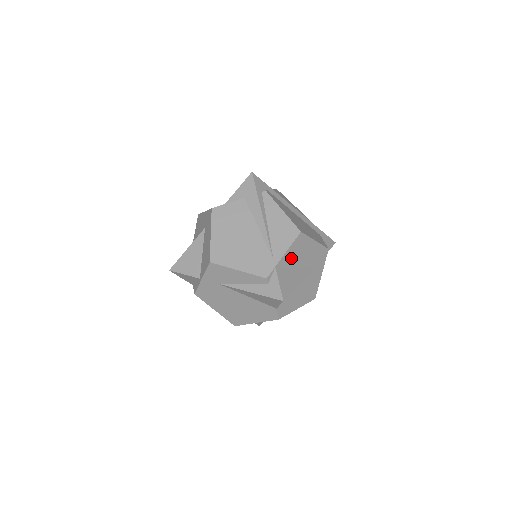
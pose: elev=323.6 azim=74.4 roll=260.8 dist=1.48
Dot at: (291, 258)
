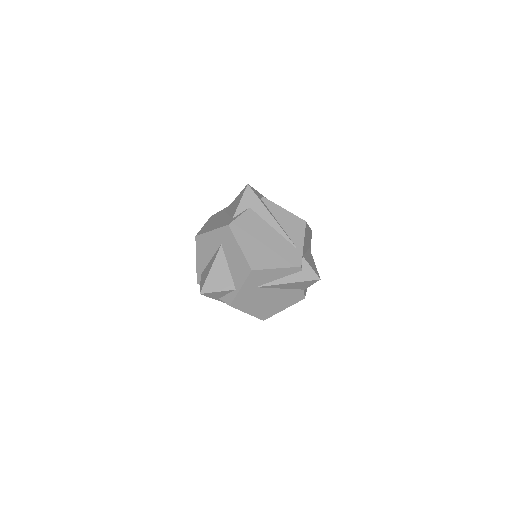
Dot at: (305, 245)
